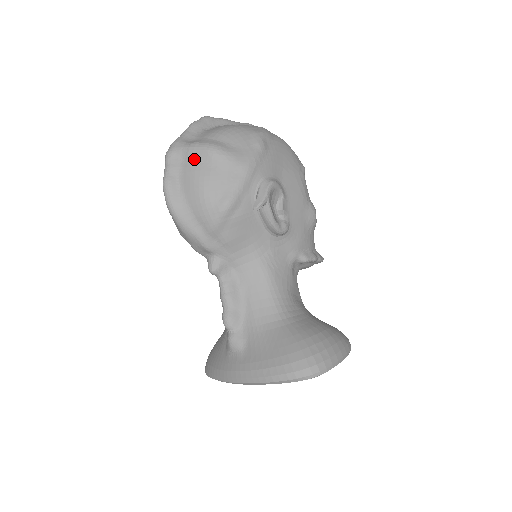
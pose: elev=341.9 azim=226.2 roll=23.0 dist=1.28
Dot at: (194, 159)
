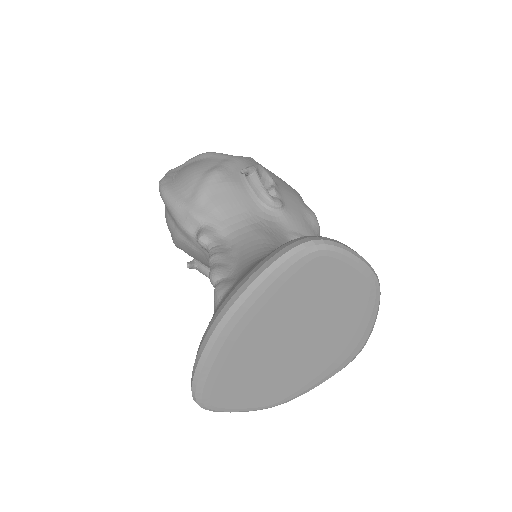
Dot at: (189, 163)
